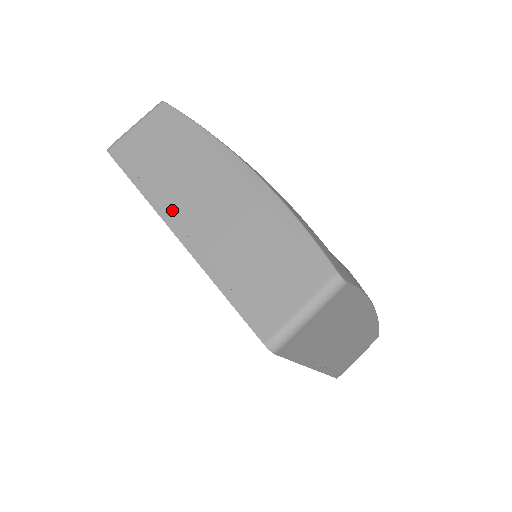
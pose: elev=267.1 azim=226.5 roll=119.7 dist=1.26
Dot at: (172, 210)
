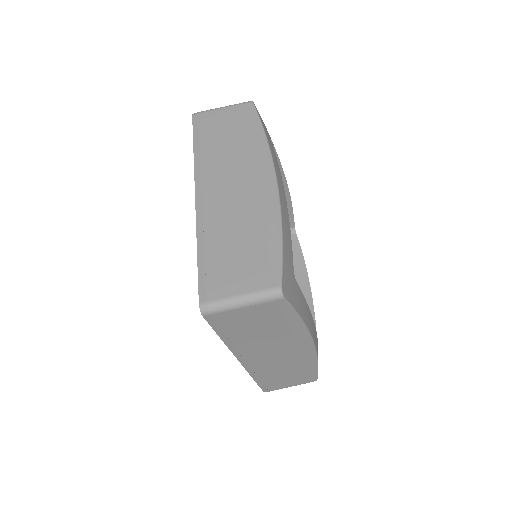
Dot at: (205, 179)
